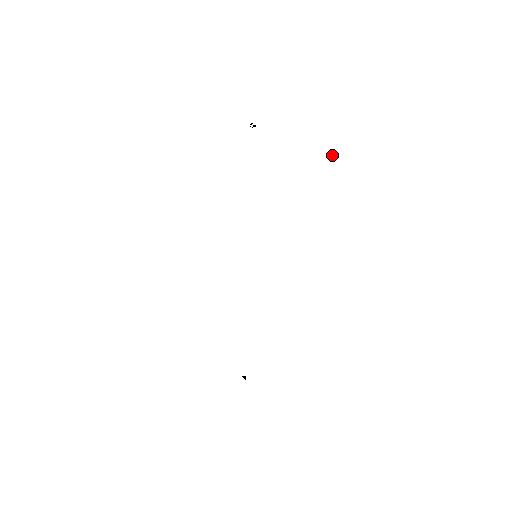
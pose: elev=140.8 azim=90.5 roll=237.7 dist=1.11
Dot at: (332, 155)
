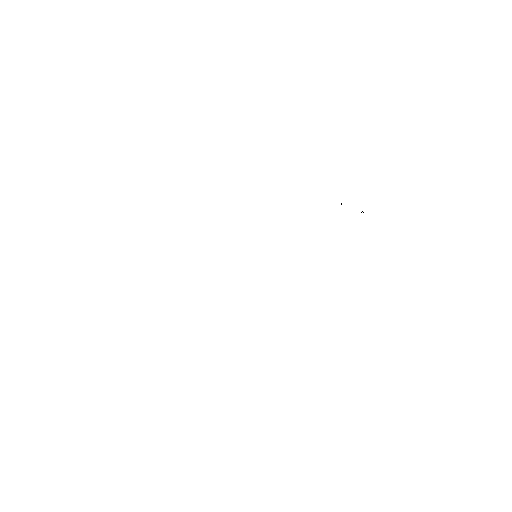
Dot at: occluded
